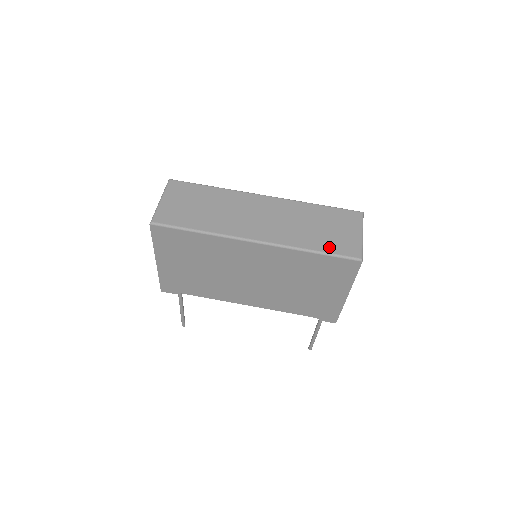
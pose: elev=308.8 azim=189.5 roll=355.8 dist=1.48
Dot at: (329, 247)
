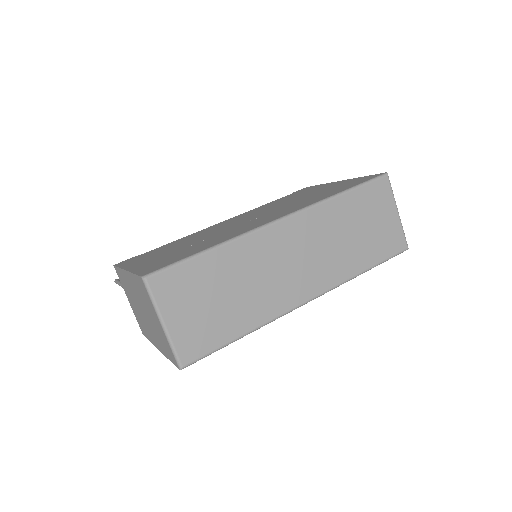
Dot at: (378, 254)
